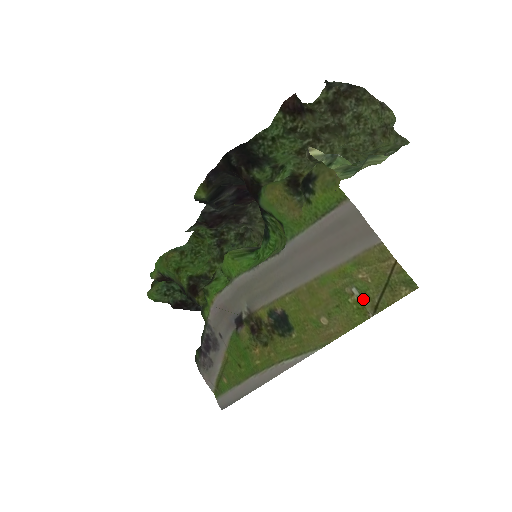
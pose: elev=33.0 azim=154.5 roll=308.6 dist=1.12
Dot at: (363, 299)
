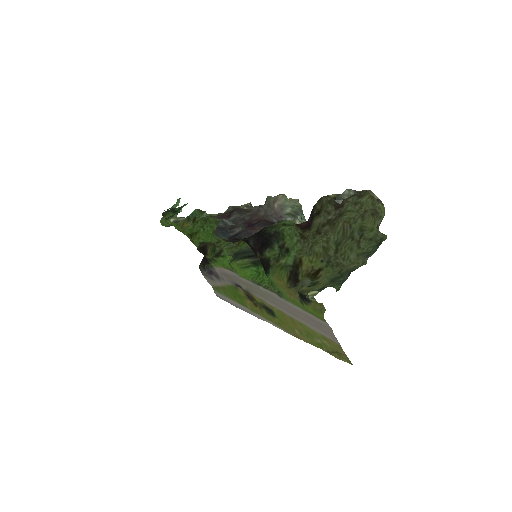
Dot at: (323, 345)
